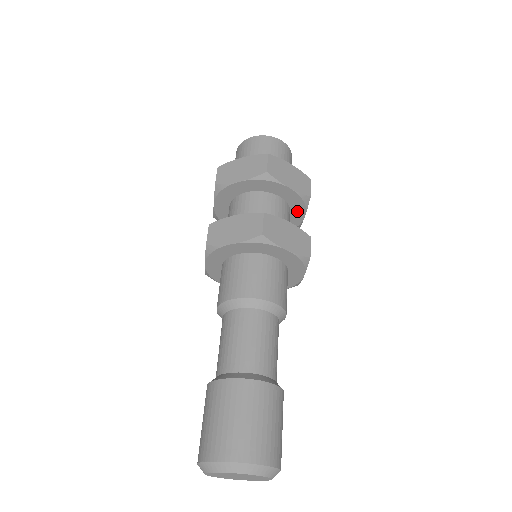
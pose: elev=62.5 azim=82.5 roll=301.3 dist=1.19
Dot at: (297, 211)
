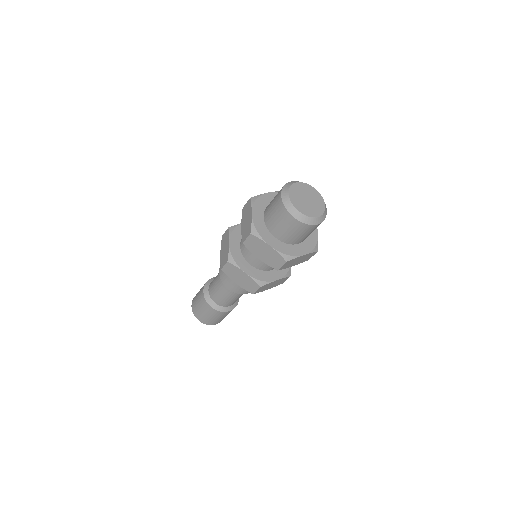
Dot at: occluded
